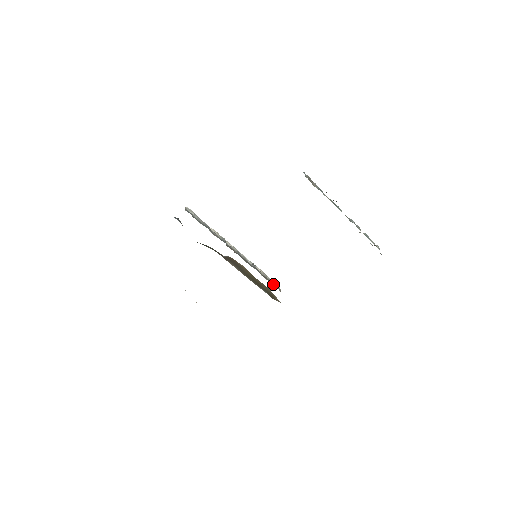
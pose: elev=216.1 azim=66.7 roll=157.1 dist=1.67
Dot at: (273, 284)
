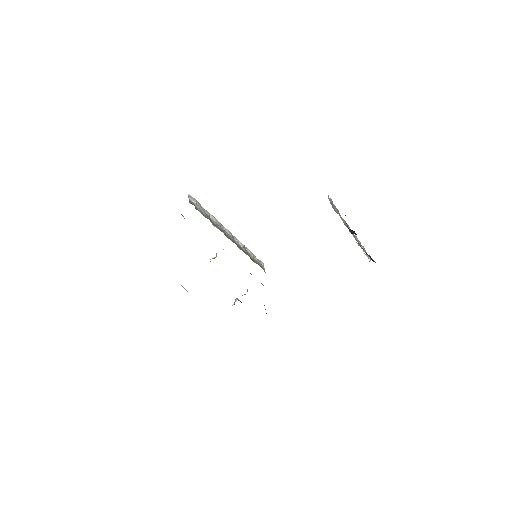
Dot at: (260, 266)
